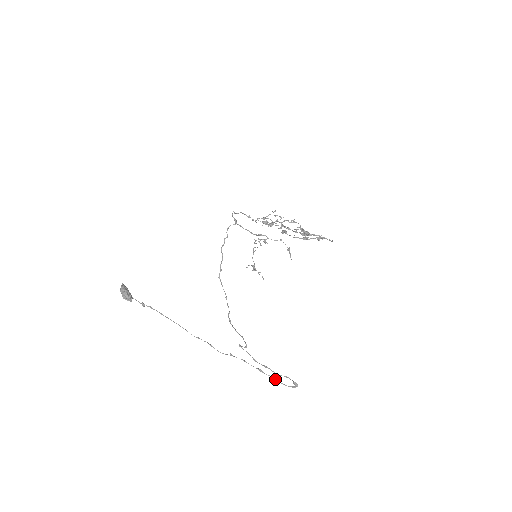
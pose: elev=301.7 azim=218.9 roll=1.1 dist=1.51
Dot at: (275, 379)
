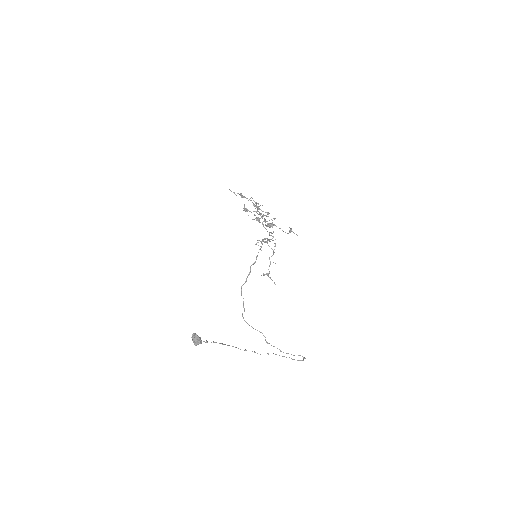
Dot at: (293, 359)
